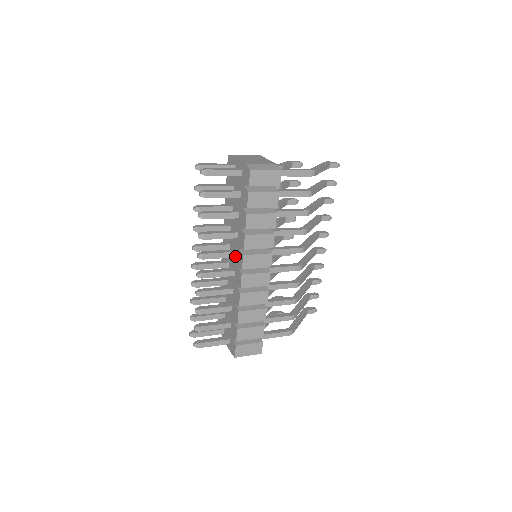
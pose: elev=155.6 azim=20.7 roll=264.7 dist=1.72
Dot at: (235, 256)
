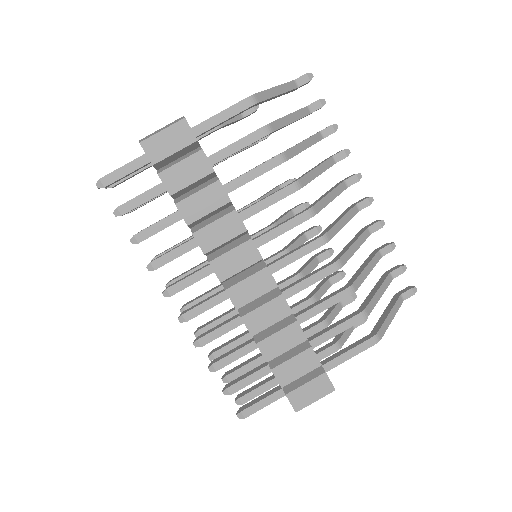
Dot at: occluded
